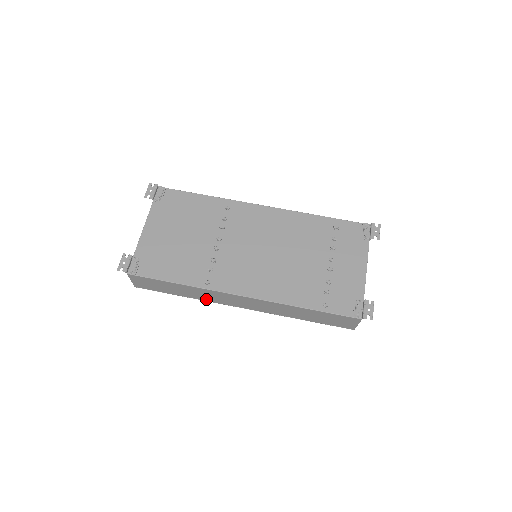
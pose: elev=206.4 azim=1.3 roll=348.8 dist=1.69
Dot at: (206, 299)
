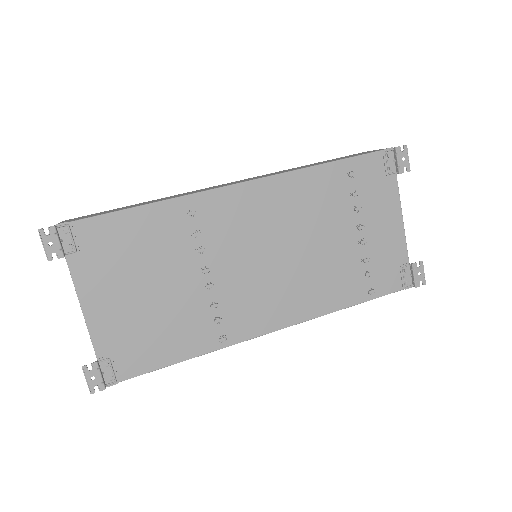
Dot at: occluded
